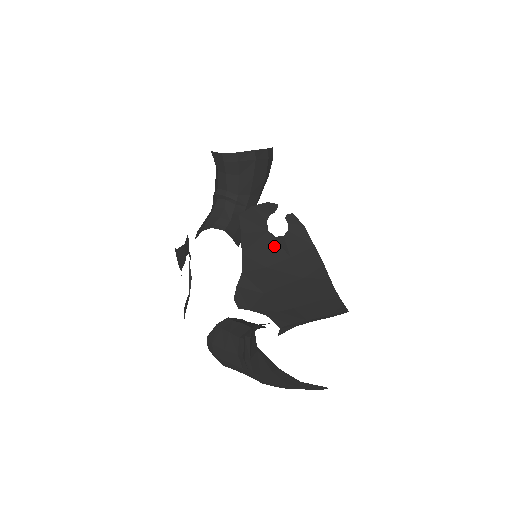
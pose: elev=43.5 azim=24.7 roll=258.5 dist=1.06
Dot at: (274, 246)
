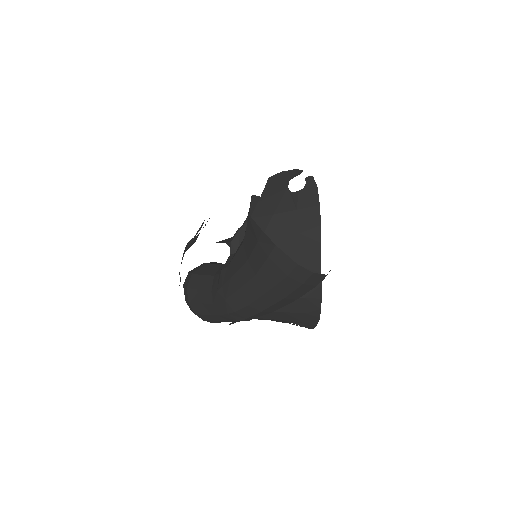
Dot at: (287, 199)
